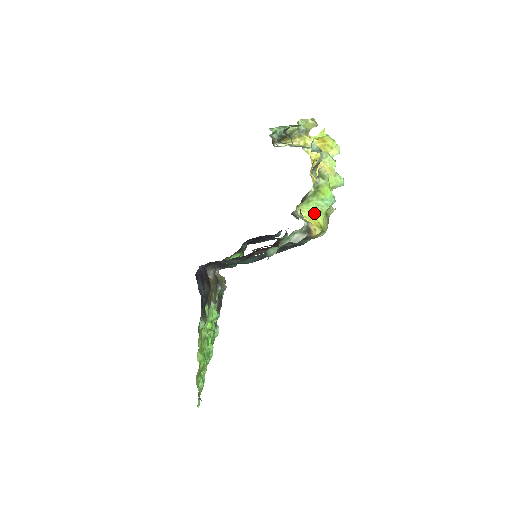
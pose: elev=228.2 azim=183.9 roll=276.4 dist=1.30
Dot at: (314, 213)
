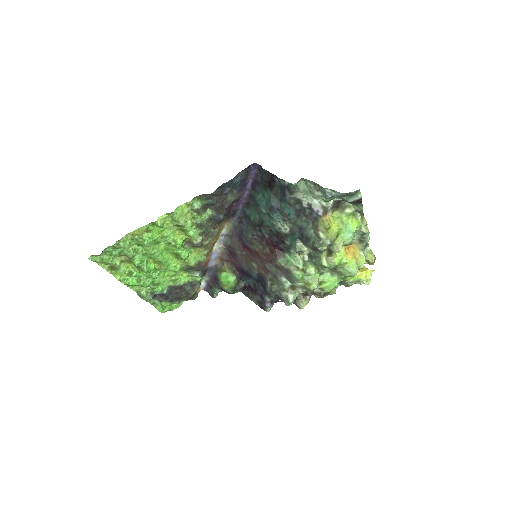
Dot at: (335, 223)
